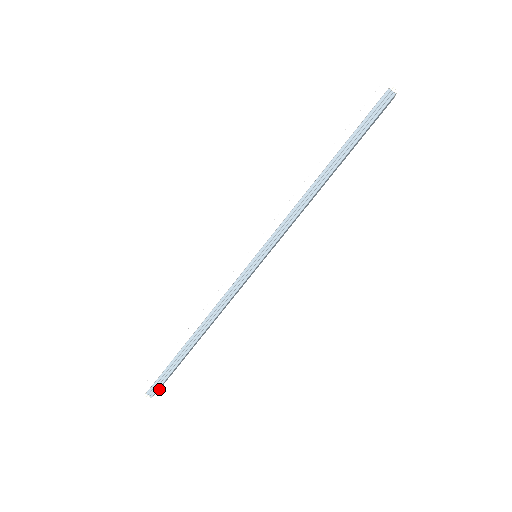
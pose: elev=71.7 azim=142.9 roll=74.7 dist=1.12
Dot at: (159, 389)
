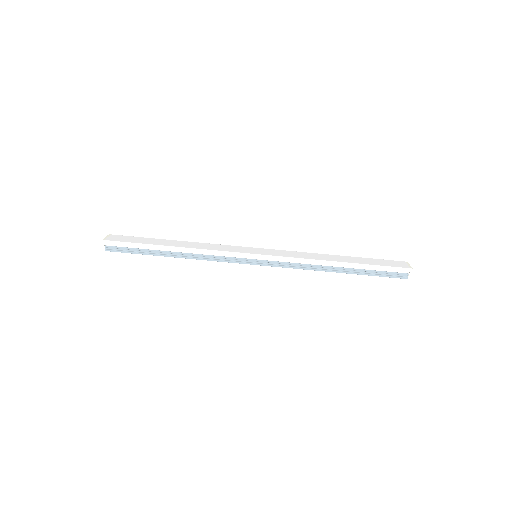
Dot at: occluded
